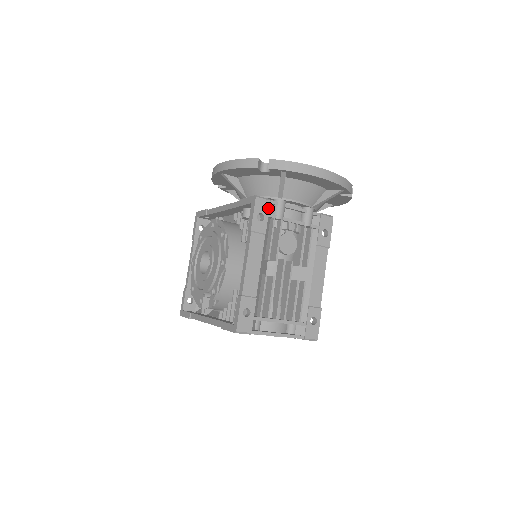
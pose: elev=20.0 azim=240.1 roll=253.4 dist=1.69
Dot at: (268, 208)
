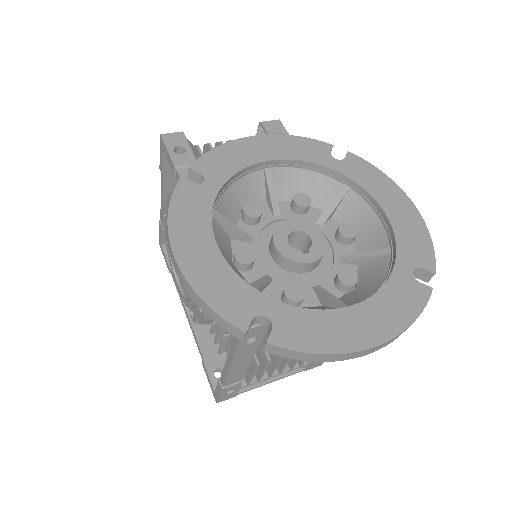
Dot at: (265, 329)
